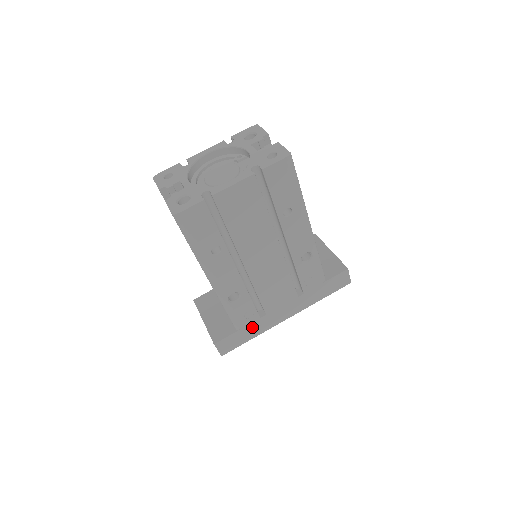
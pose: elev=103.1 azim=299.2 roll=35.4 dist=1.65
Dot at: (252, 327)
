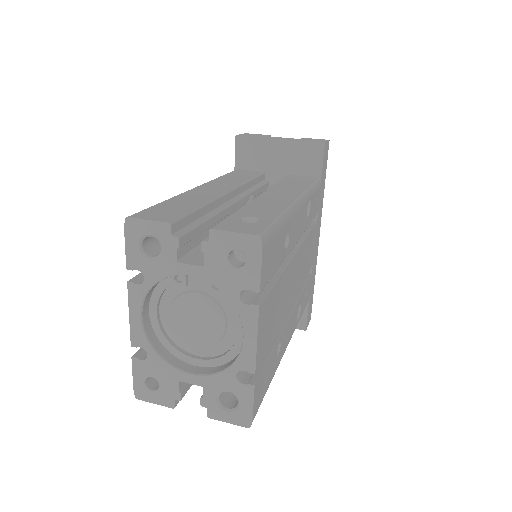
Dot at: (311, 284)
